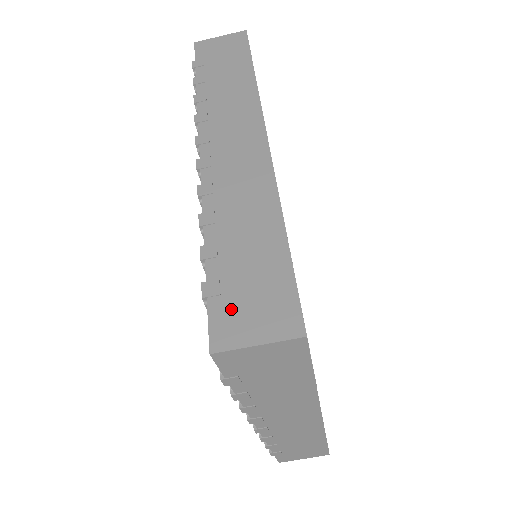
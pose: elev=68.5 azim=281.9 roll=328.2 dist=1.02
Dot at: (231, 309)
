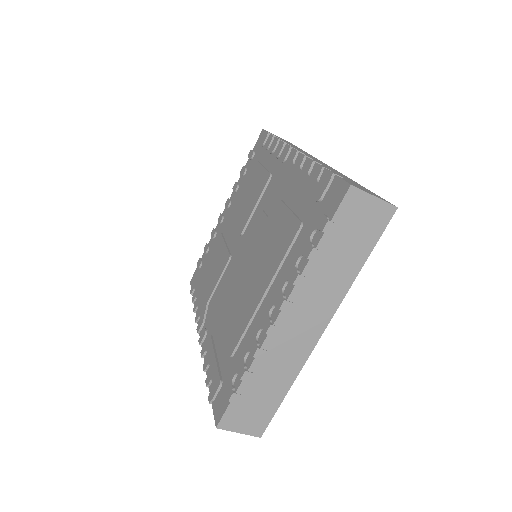
Dot at: (352, 183)
